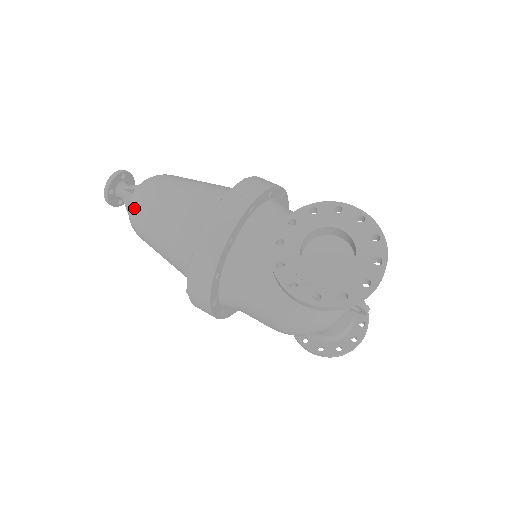
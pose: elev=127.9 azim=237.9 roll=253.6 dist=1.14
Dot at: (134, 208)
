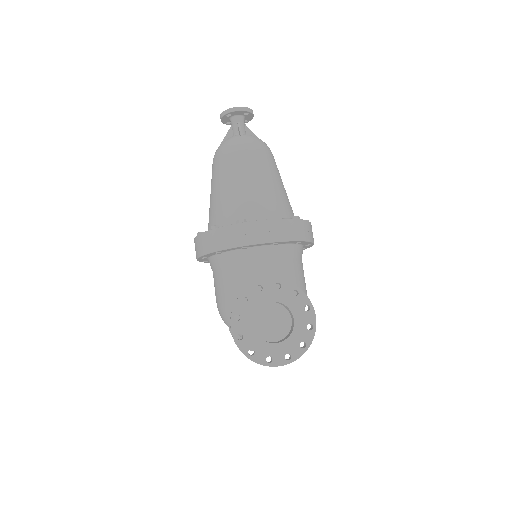
Dot at: (226, 149)
